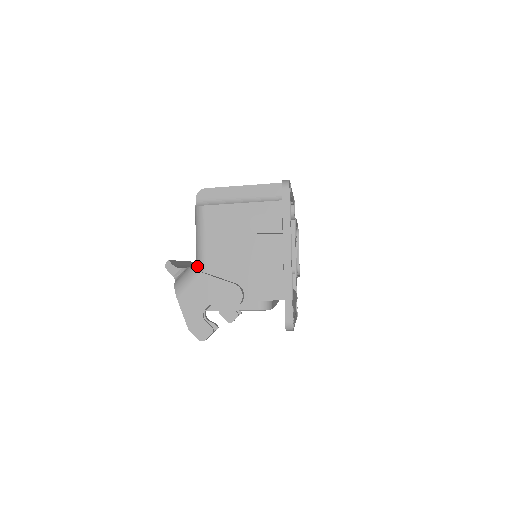
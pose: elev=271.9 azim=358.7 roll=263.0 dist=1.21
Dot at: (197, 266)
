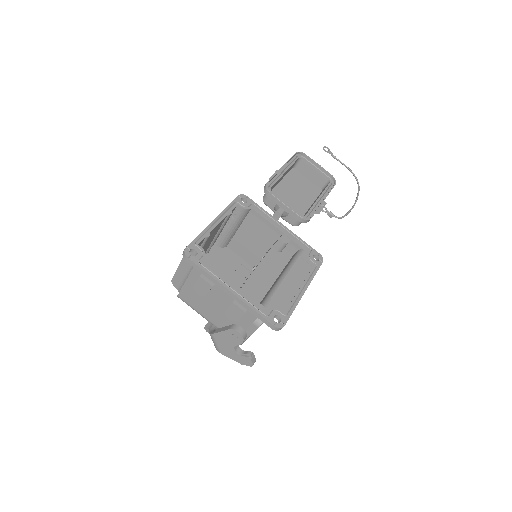
Dot at: (213, 325)
